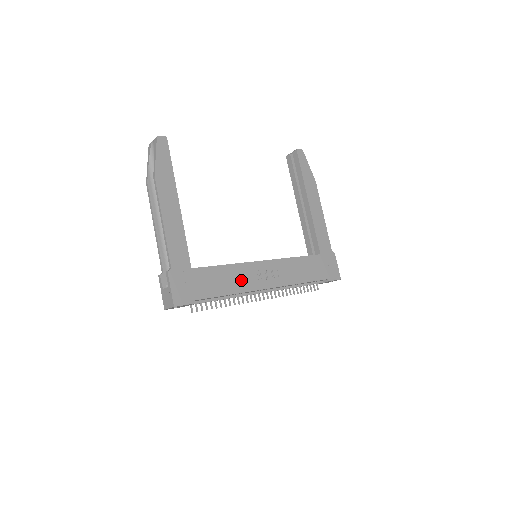
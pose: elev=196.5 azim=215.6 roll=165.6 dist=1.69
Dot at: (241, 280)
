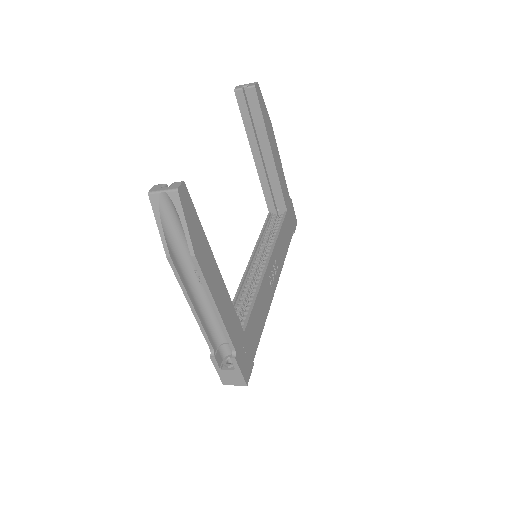
Dot at: (265, 301)
